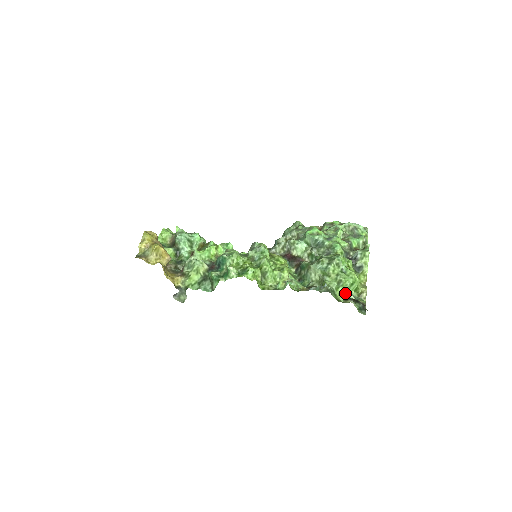
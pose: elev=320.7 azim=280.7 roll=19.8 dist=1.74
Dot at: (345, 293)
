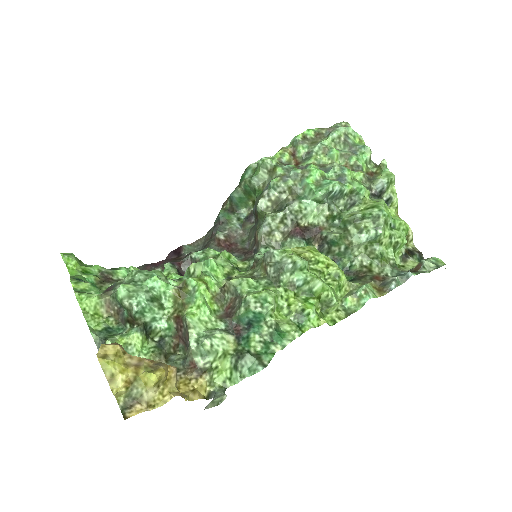
Dot at: (424, 265)
